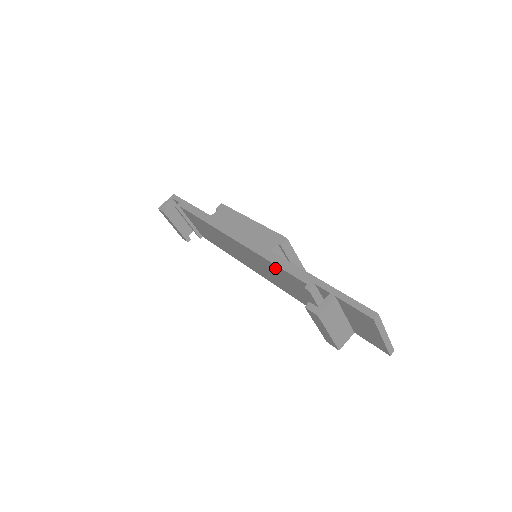
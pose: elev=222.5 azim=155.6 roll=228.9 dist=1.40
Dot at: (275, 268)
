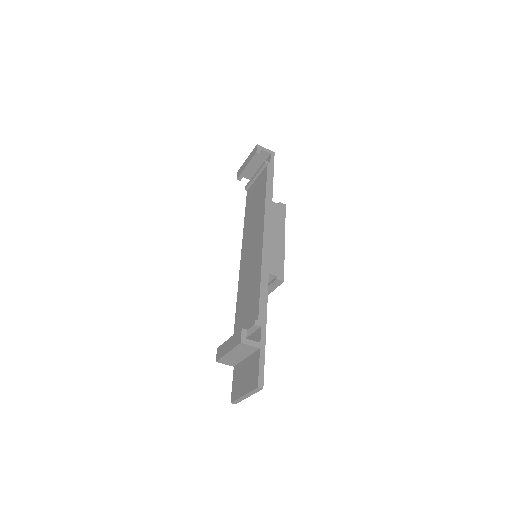
Dot at: (257, 283)
